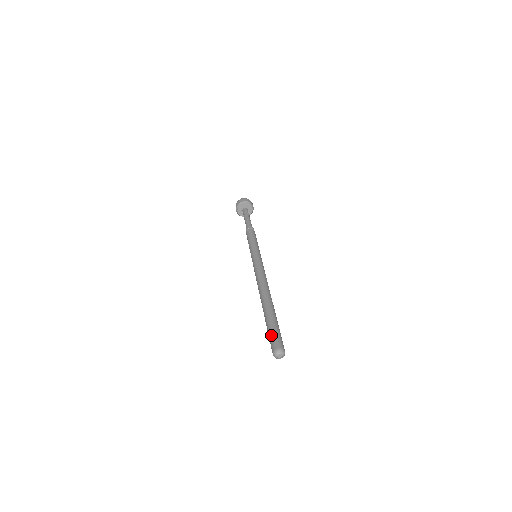
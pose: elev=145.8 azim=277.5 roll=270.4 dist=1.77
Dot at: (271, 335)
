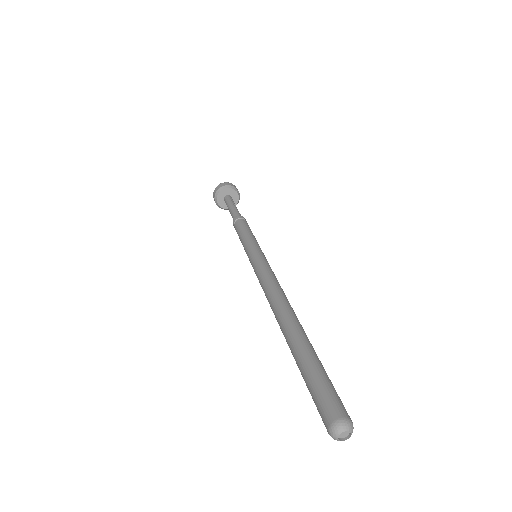
Dot at: (315, 391)
